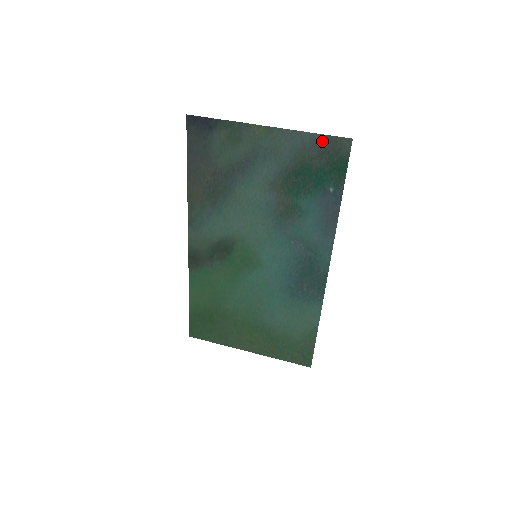
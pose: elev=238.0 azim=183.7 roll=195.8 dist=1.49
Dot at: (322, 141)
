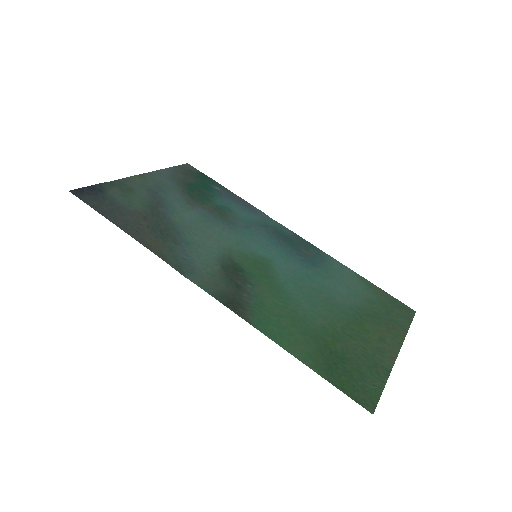
Dot at: (177, 170)
